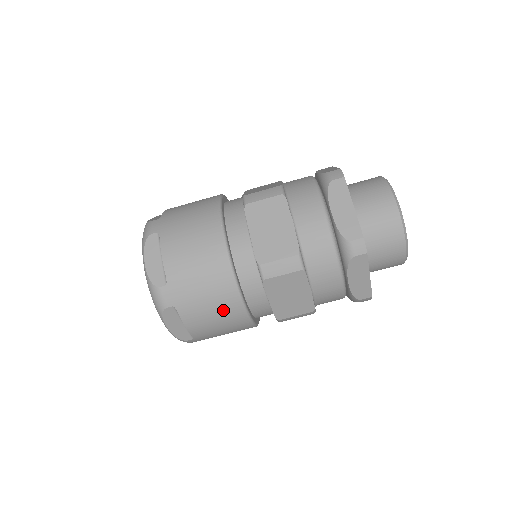
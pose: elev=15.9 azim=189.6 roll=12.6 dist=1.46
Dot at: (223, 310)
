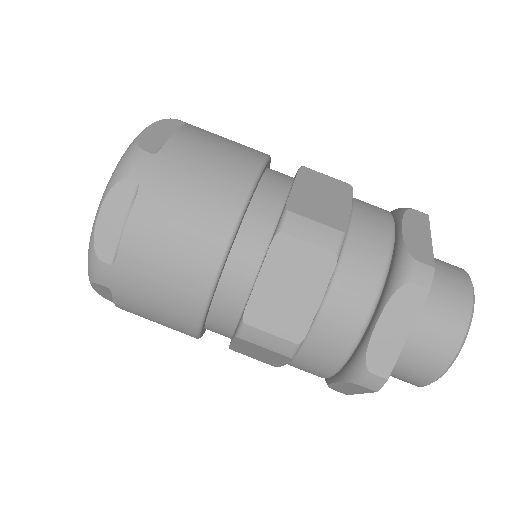
Dot at: (195, 237)
